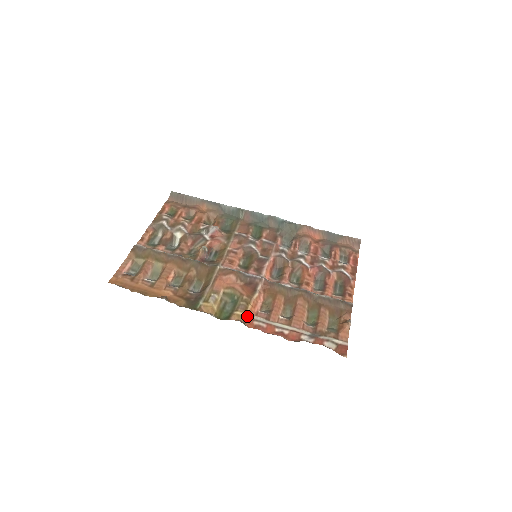
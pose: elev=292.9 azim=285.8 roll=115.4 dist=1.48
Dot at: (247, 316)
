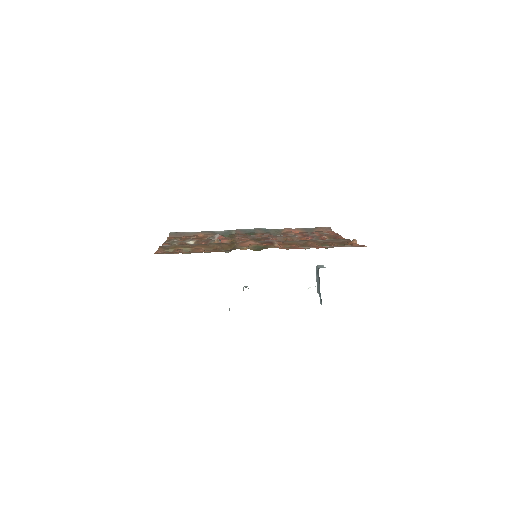
Dot at: (278, 247)
